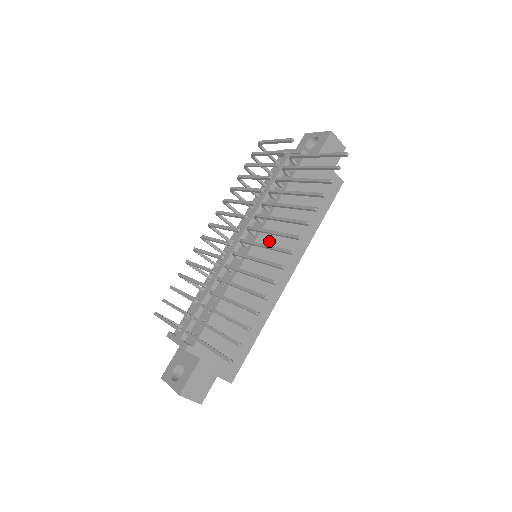
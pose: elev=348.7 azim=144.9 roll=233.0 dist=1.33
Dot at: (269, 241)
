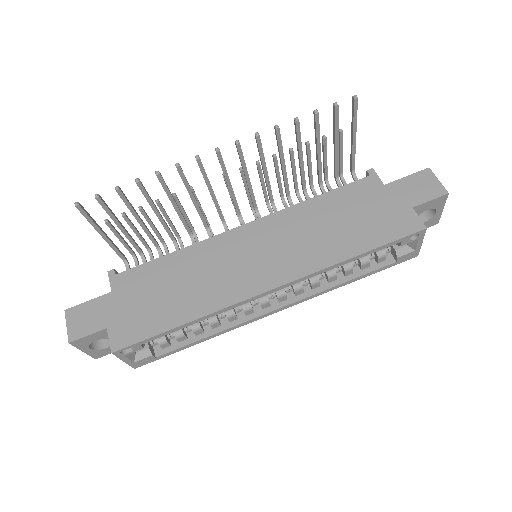
Dot at: (270, 231)
